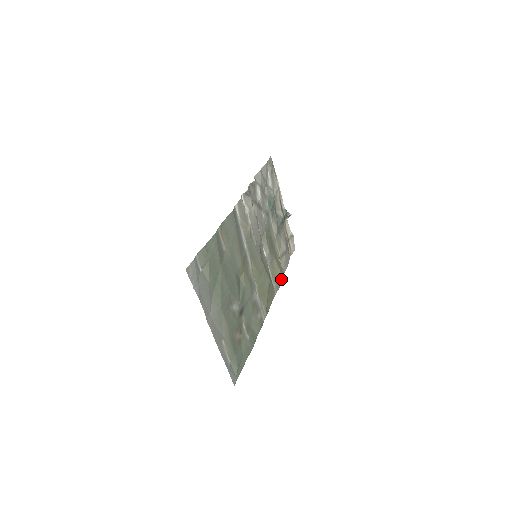
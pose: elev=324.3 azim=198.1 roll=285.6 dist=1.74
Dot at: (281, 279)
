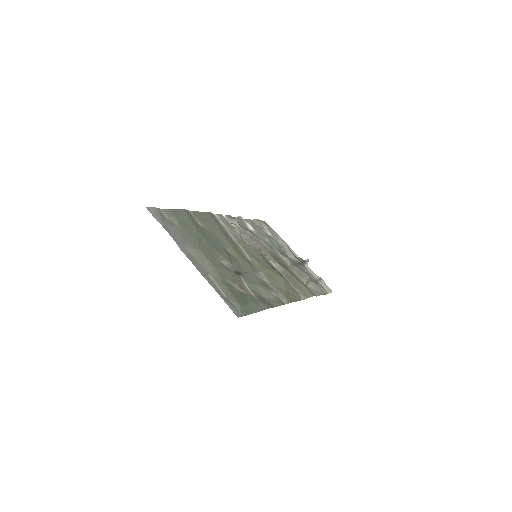
Dot at: (309, 293)
